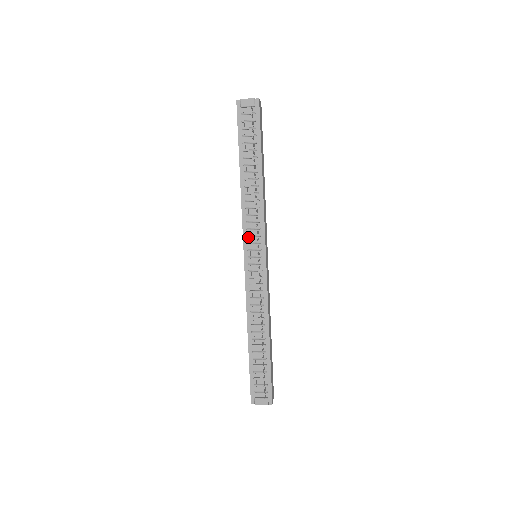
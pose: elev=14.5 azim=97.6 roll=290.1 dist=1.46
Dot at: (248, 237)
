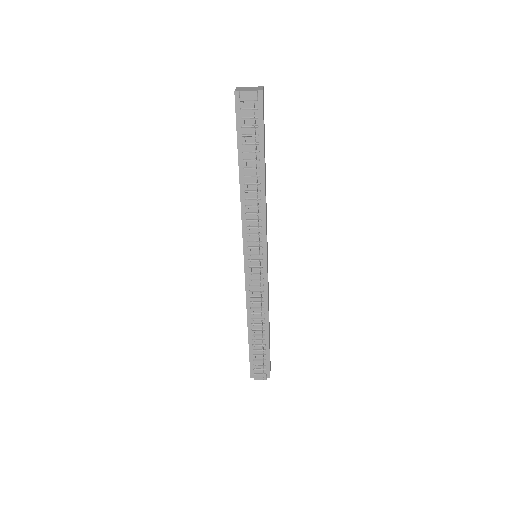
Dot at: (248, 242)
